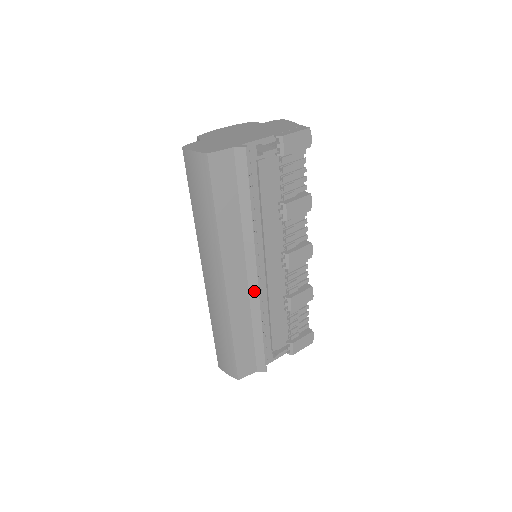
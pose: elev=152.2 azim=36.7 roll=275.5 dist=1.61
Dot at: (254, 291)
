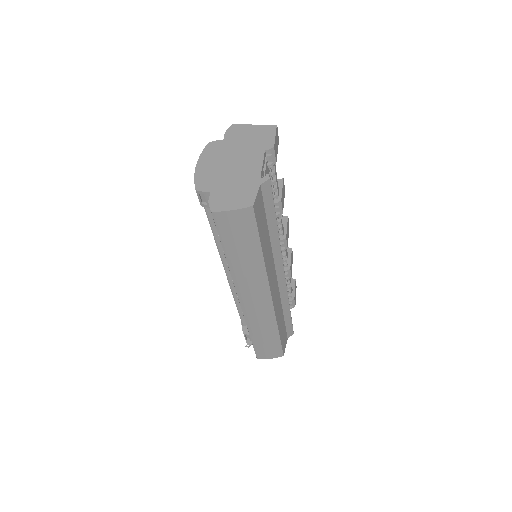
Dot at: (282, 285)
